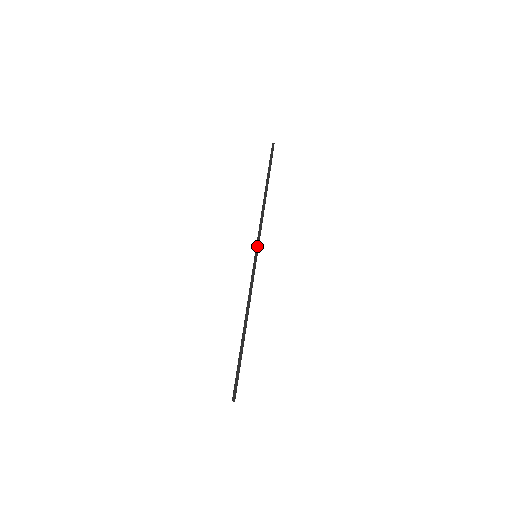
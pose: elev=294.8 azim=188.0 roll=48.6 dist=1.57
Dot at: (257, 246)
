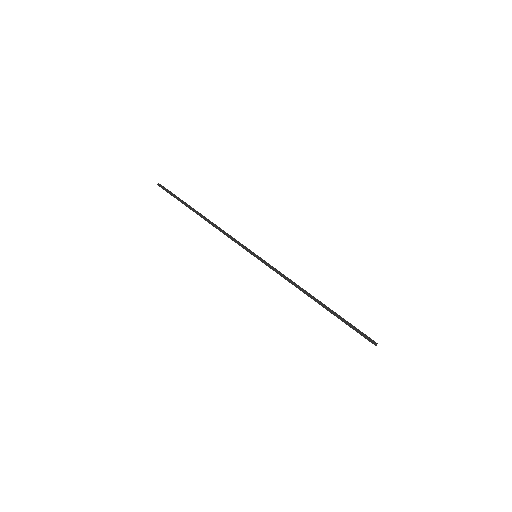
Dot at: (247, 250)
